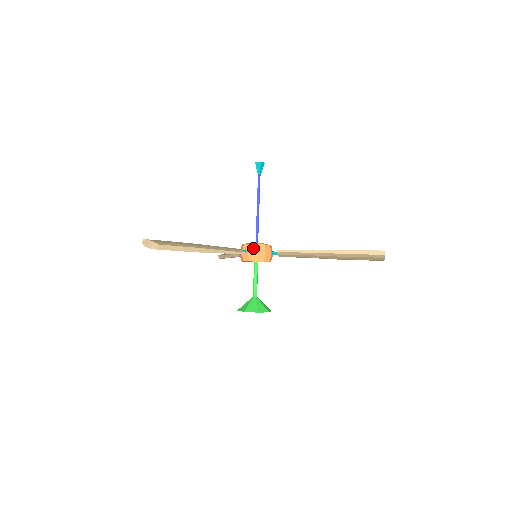
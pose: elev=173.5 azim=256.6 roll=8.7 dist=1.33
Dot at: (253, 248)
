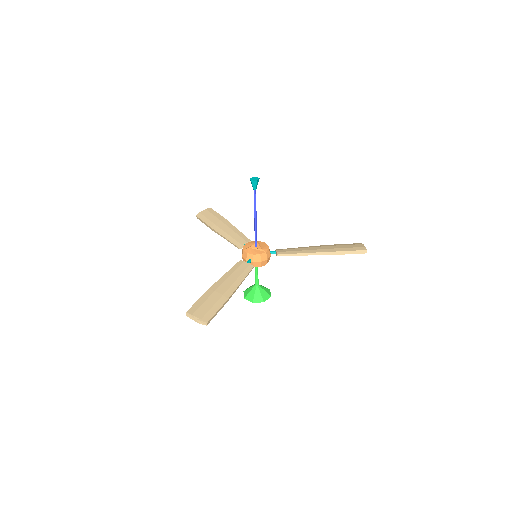
Dot at: (257, 258)
